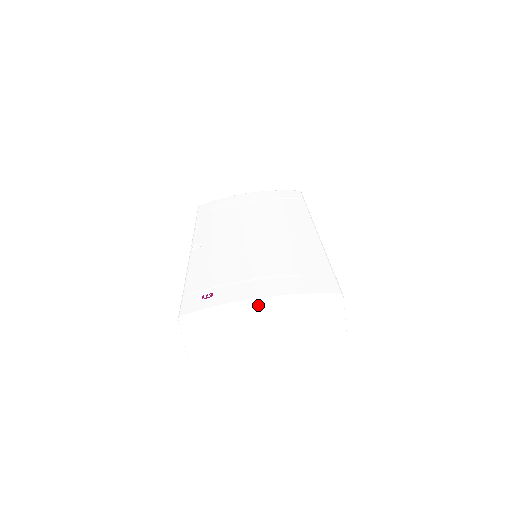
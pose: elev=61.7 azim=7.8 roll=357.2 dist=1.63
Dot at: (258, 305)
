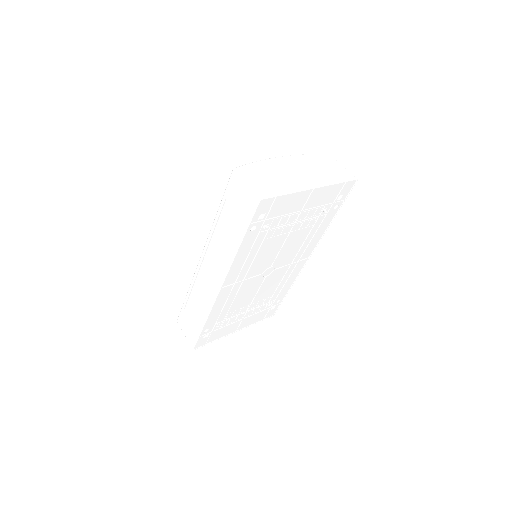
Dot at: (283, 159)
